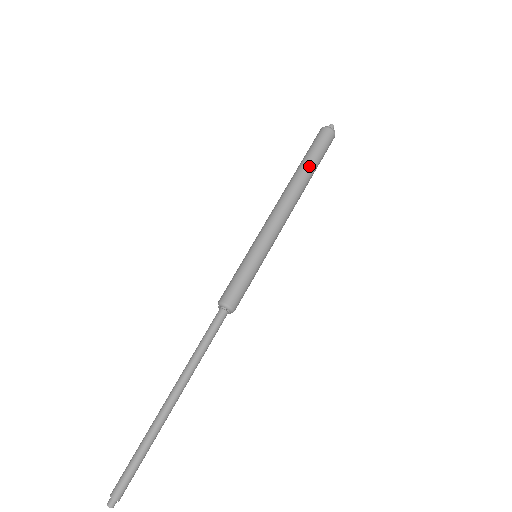
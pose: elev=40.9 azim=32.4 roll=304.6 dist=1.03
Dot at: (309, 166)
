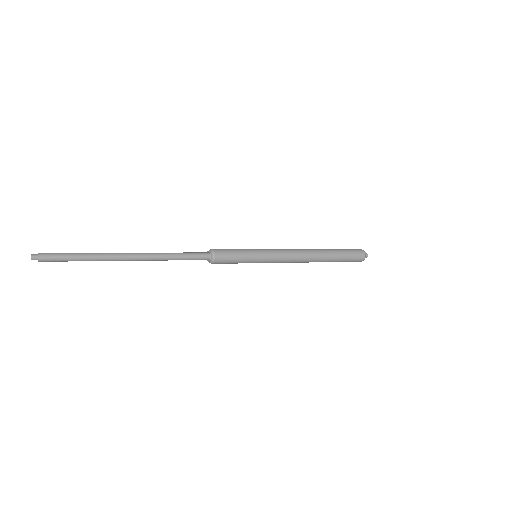
Dot at: (334, 253)
